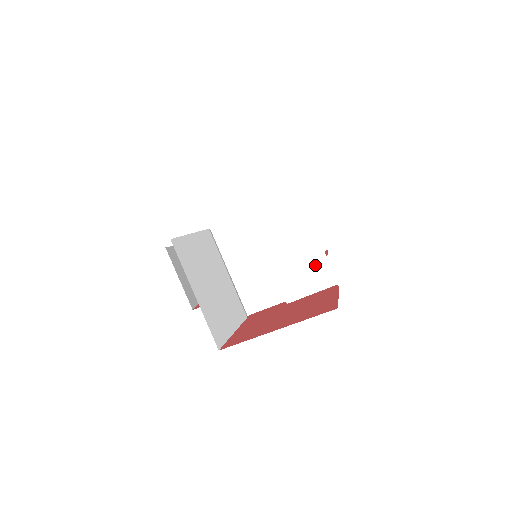
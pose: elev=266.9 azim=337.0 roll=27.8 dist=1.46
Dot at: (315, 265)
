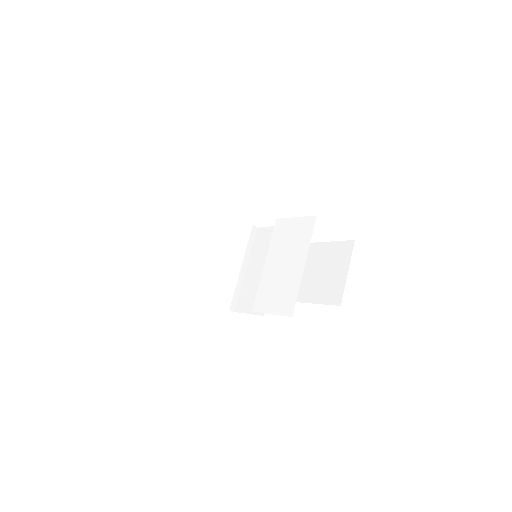
Dot at: (288, 289)
